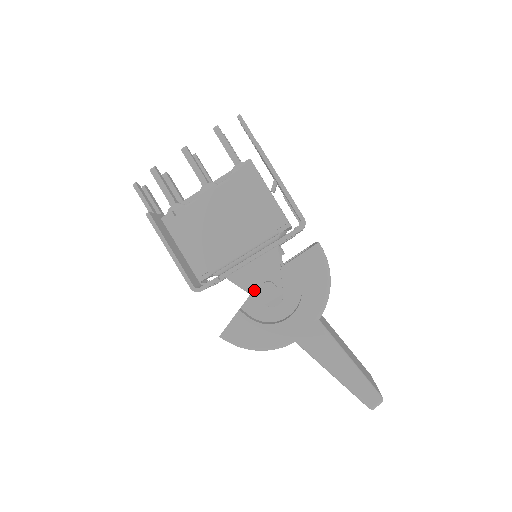
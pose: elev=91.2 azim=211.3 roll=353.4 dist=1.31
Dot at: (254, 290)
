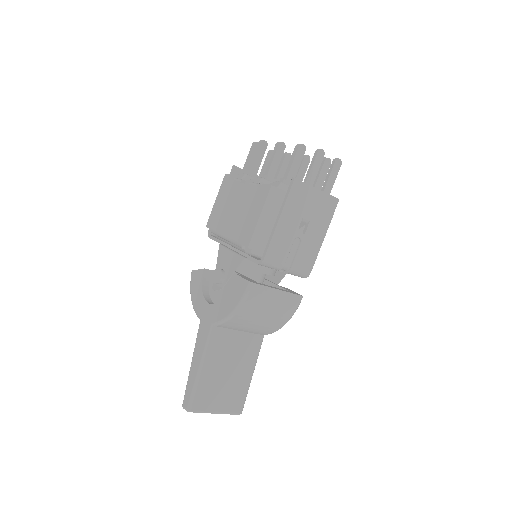
Dot at: (219, 268)
